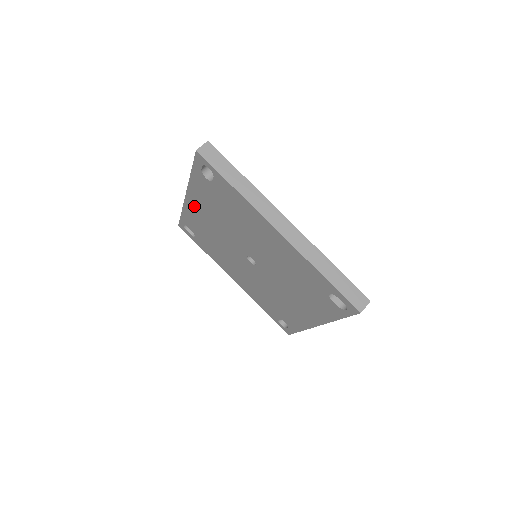
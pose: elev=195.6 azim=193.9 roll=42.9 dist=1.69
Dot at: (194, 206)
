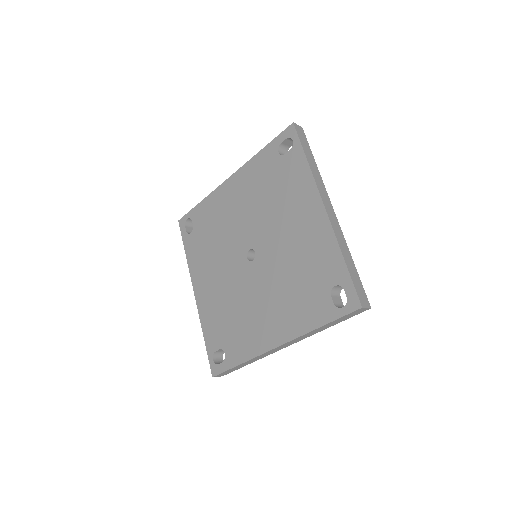
Dot at: (229, 190)
